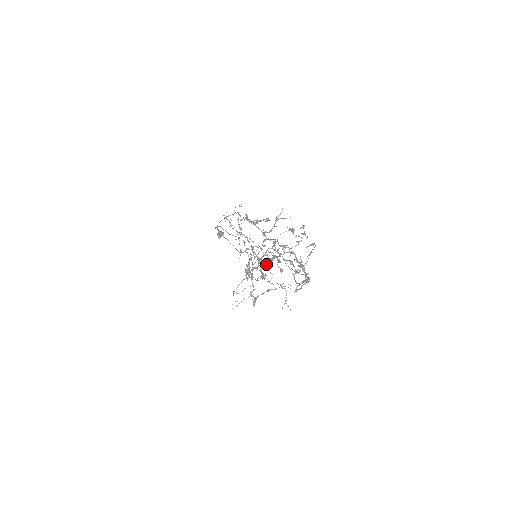
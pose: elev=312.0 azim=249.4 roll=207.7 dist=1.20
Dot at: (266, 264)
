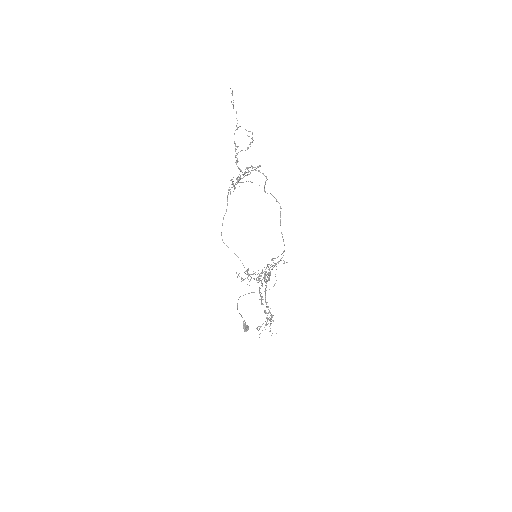
Dot at: (268, 267)
